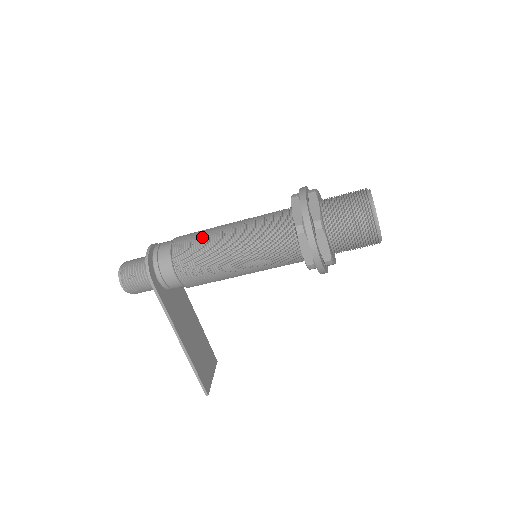
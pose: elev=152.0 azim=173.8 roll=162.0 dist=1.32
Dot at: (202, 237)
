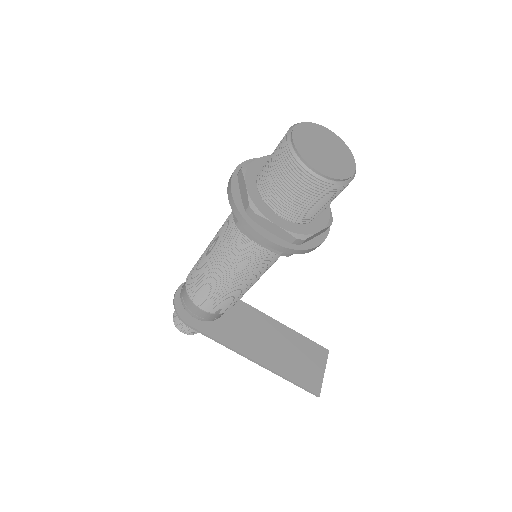
Dot at: (198, 265)
